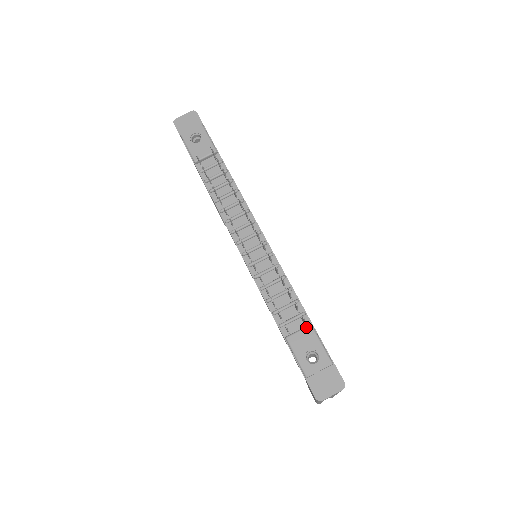
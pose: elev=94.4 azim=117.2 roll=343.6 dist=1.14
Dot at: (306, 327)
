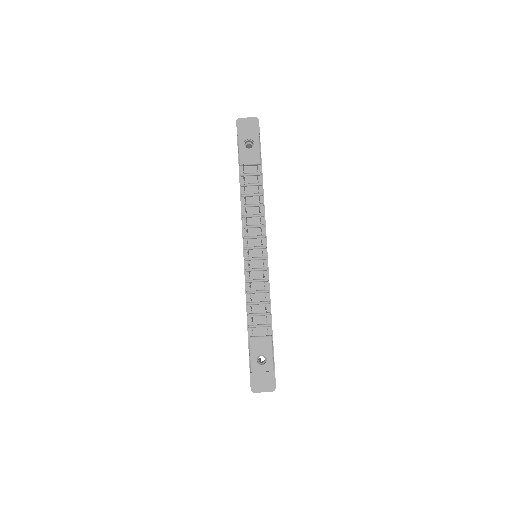
Dot at: (267, 336)
